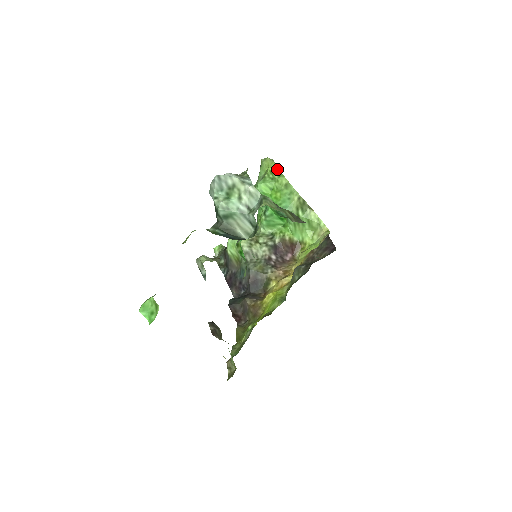
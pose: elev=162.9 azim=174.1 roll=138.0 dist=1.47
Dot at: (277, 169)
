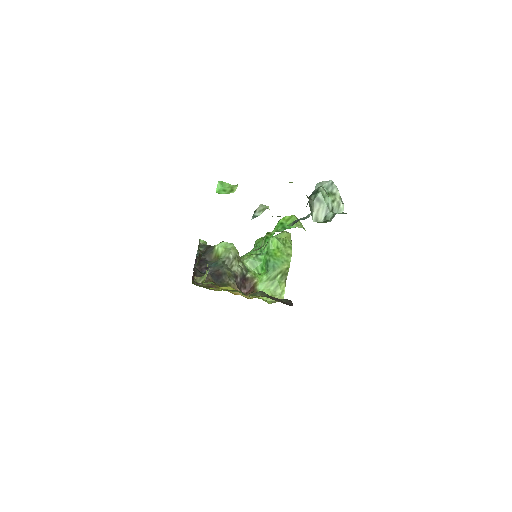
Dot at: (291, 243)
